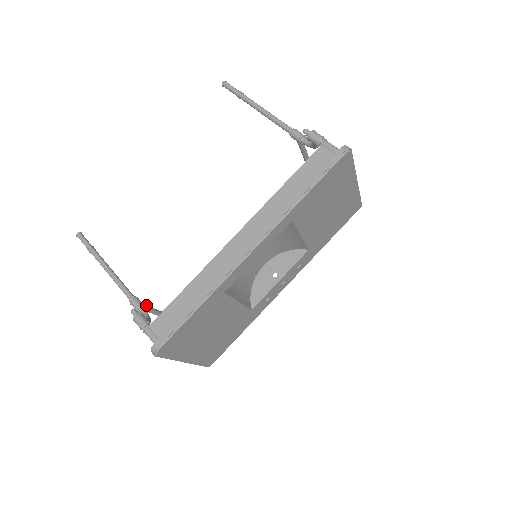
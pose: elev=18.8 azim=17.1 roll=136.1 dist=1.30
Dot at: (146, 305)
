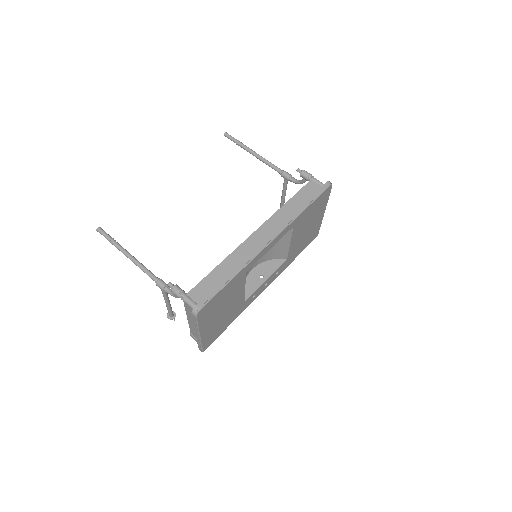
Dot at: occluded
